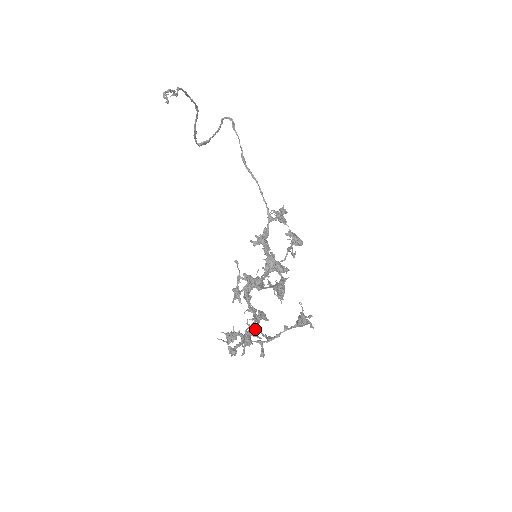
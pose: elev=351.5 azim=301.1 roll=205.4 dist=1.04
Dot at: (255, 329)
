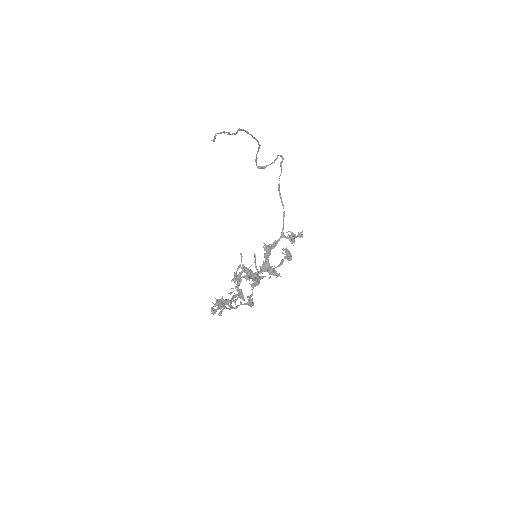
Dot at: (229, 300)
